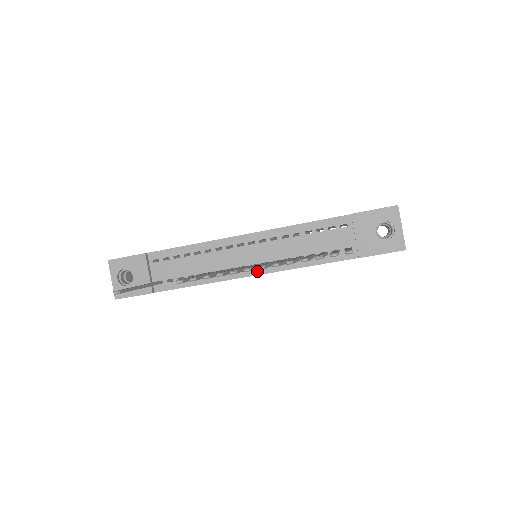
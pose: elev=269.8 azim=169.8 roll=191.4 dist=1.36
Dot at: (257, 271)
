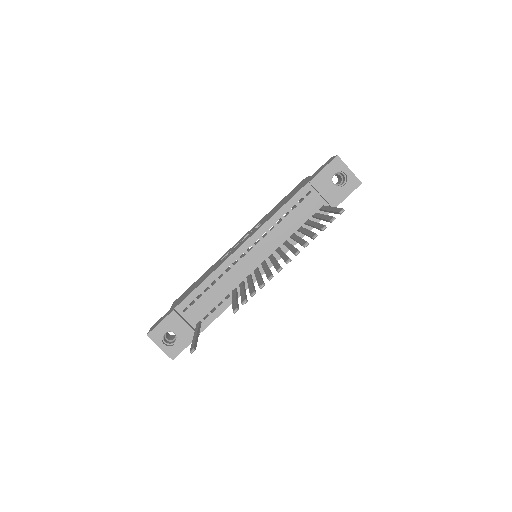
Dot at: occluded
